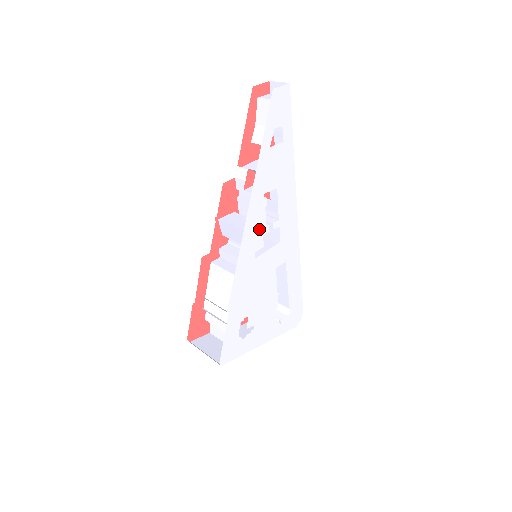
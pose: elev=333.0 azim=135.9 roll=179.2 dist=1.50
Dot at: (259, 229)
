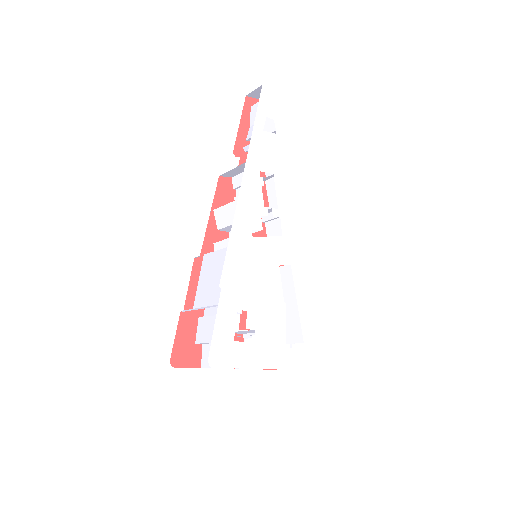
Dot at: (256, 206)
